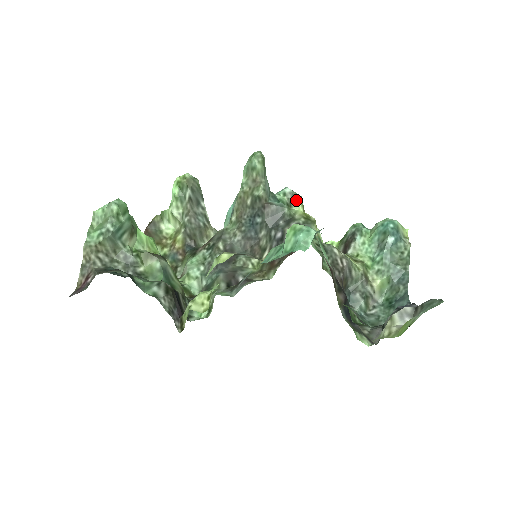
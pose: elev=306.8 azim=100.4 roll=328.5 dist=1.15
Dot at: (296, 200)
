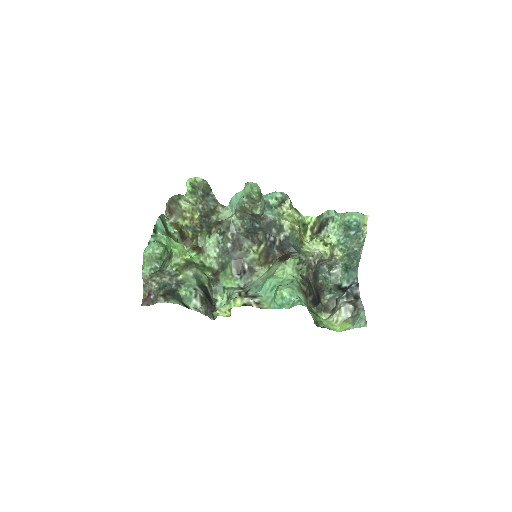
Dot at: (285, 202)
